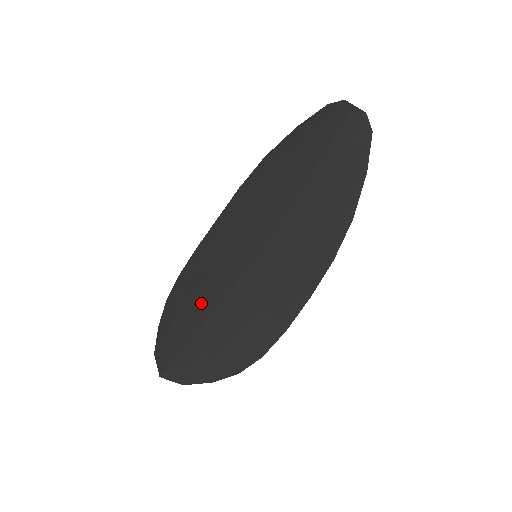
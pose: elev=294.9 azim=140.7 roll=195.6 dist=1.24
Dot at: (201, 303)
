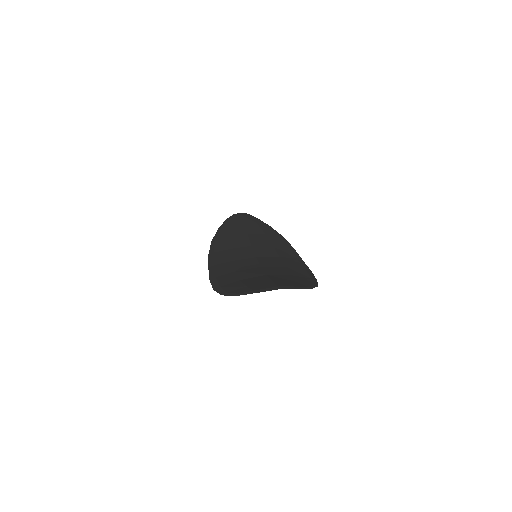
Dot at: (251, 276)
